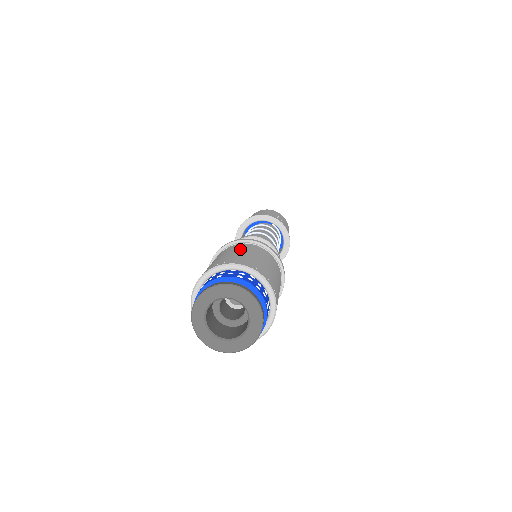
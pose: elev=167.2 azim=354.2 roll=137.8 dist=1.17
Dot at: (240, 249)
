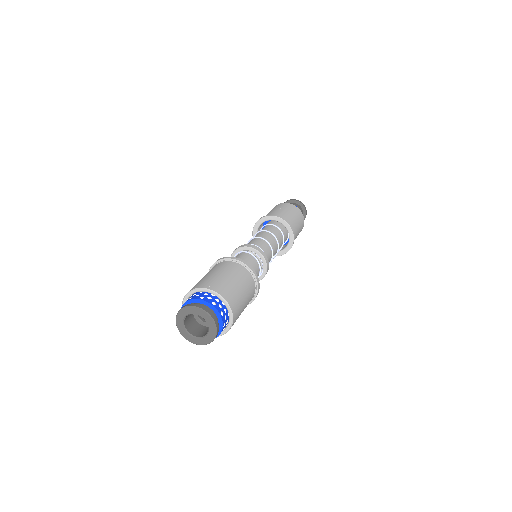
Dot at: occluded
